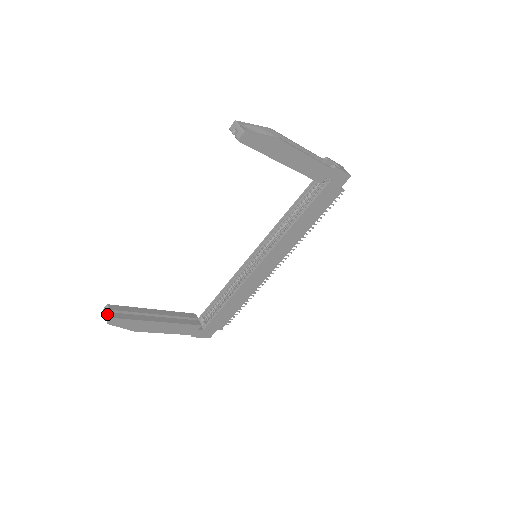
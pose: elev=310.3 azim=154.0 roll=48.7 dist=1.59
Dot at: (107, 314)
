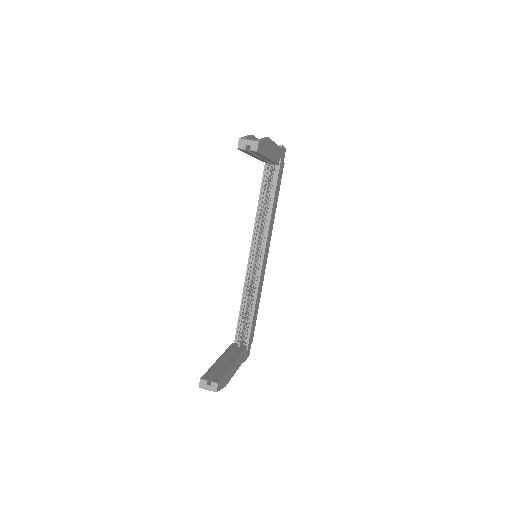
Dot at: (209, 386)
